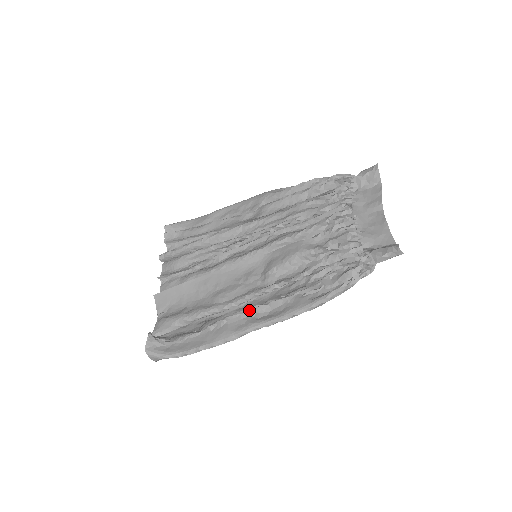
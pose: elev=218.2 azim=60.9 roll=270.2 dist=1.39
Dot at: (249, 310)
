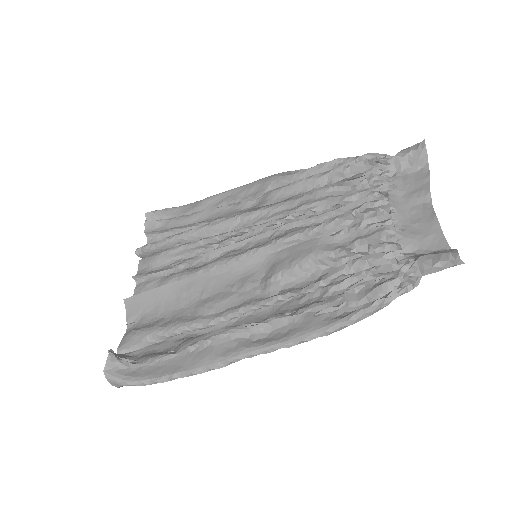
Dot at: (242, 329)
